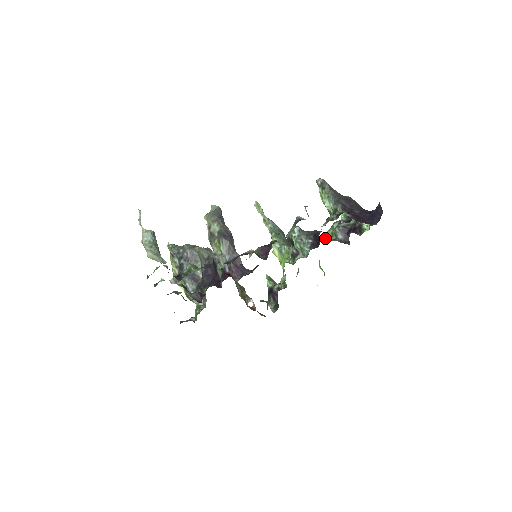
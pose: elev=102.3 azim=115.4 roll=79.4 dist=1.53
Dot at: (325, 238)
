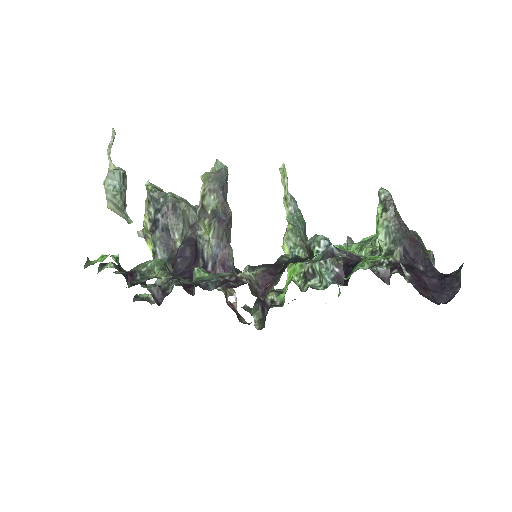
Dot at: (358, 253)
